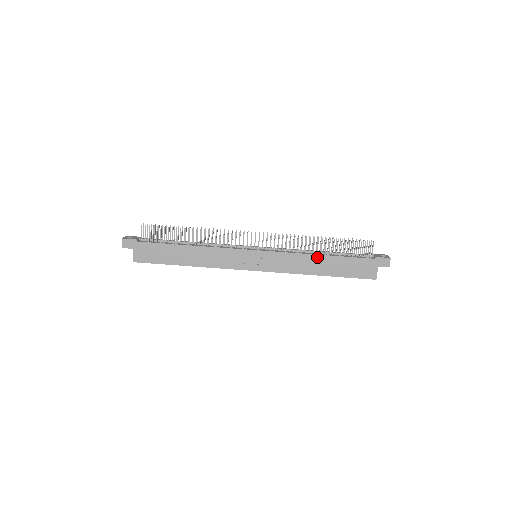
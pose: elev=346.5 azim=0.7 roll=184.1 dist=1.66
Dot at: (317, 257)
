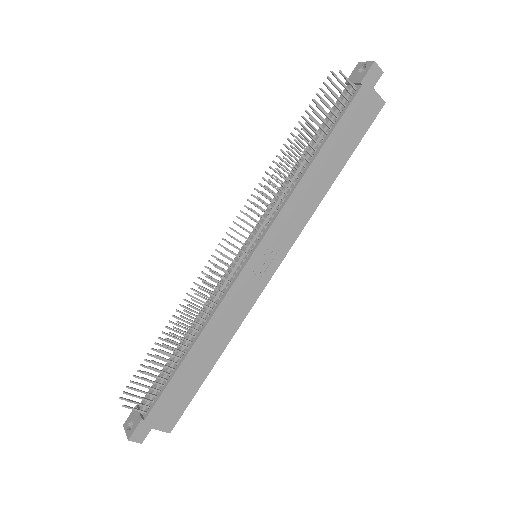
Dot at: (311, 170)
